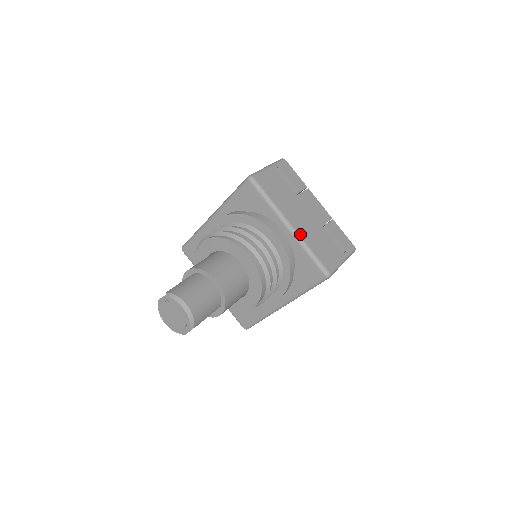
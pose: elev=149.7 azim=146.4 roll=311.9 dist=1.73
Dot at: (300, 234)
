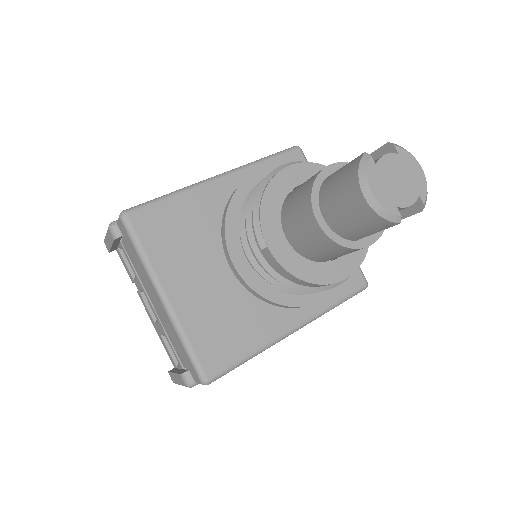
Dot at: occluded
